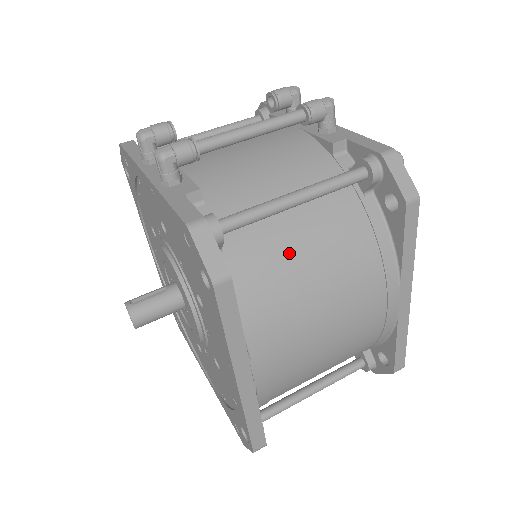
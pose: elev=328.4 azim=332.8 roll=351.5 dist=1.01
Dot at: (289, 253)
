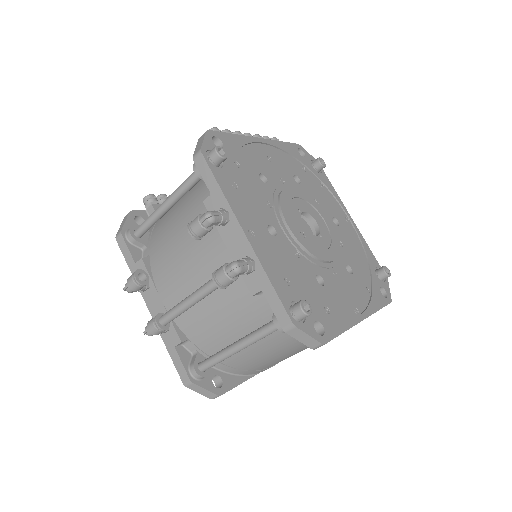
Dot at: (253, 353)
